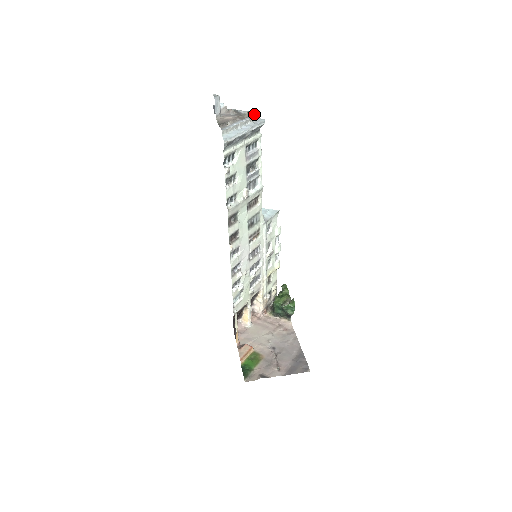
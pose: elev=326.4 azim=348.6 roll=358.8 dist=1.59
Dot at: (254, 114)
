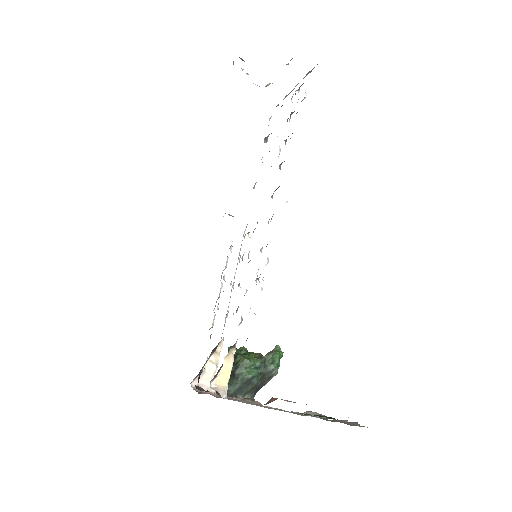
Dot at: occluded
